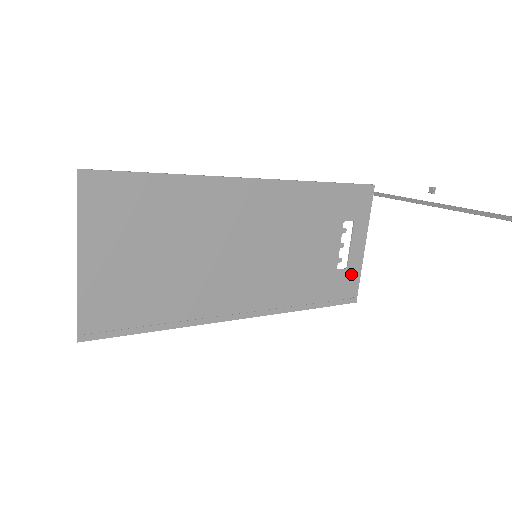
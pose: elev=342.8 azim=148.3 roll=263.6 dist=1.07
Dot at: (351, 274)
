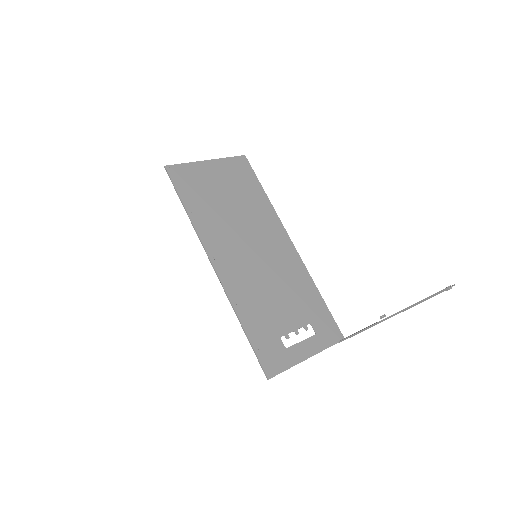
Dot at: (285, 357)
